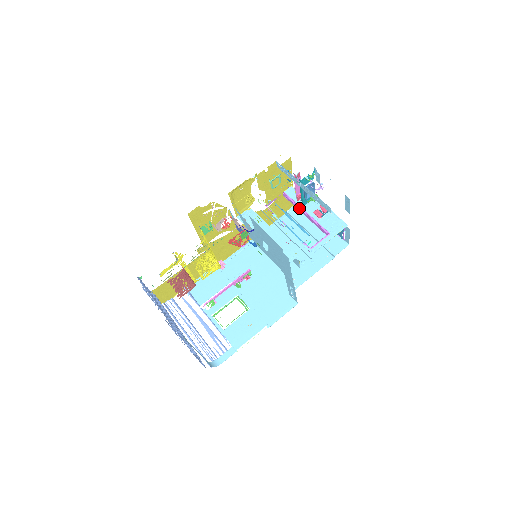
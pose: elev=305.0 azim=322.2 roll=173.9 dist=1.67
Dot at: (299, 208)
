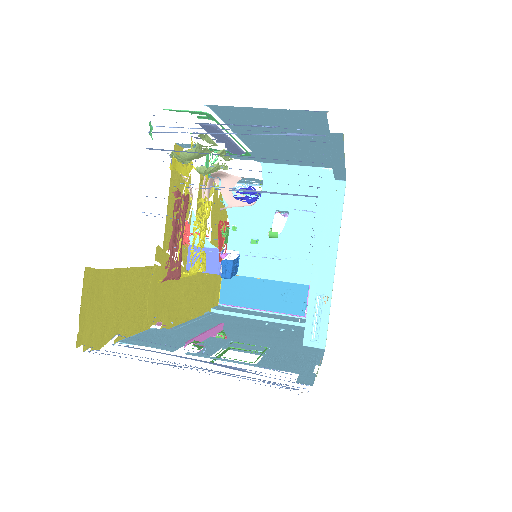
Dot at: occluded
